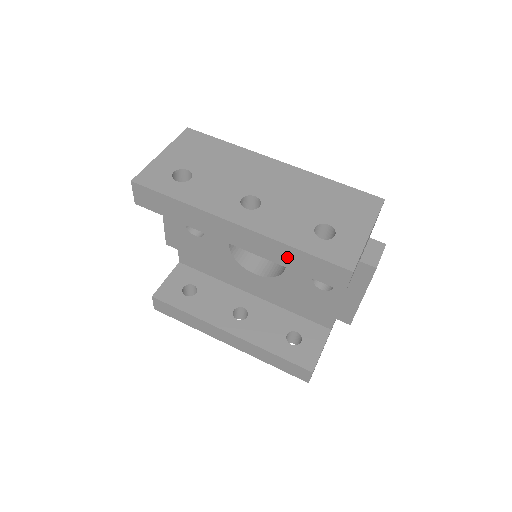
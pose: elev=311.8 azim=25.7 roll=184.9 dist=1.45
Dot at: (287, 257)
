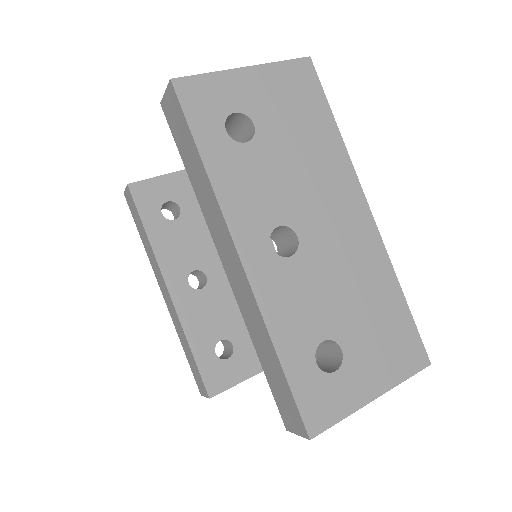
Dot at: (262, 344)
